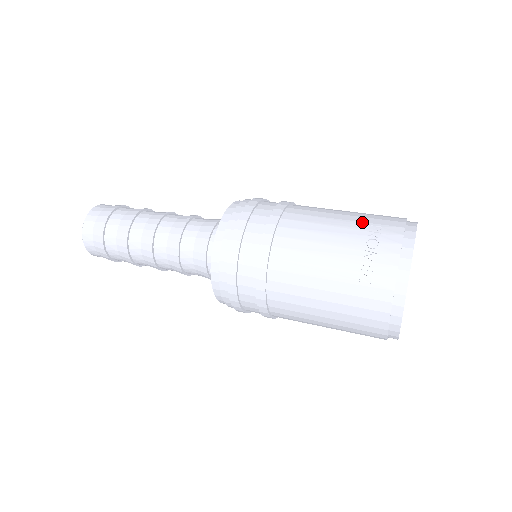
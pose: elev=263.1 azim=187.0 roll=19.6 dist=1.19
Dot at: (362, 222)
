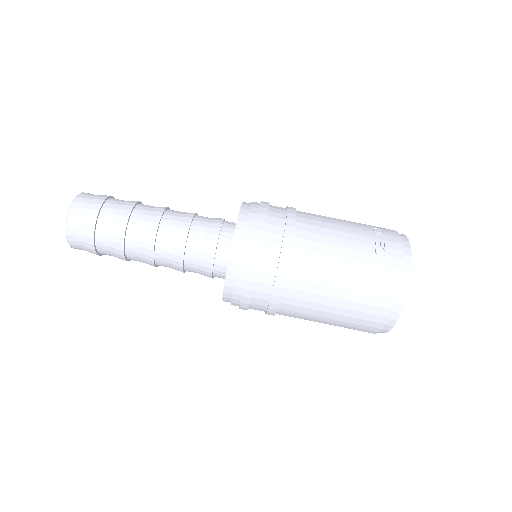
Dot at: occluded
